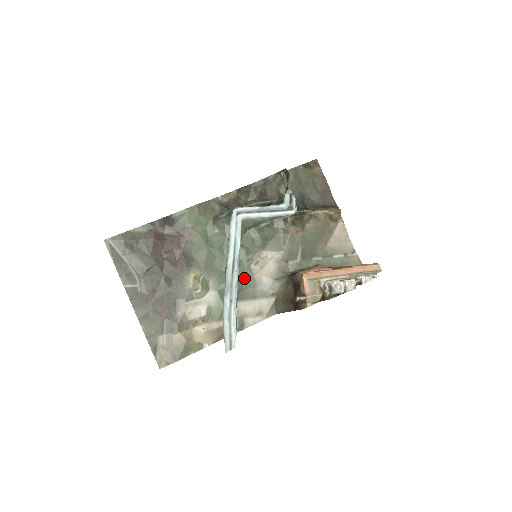
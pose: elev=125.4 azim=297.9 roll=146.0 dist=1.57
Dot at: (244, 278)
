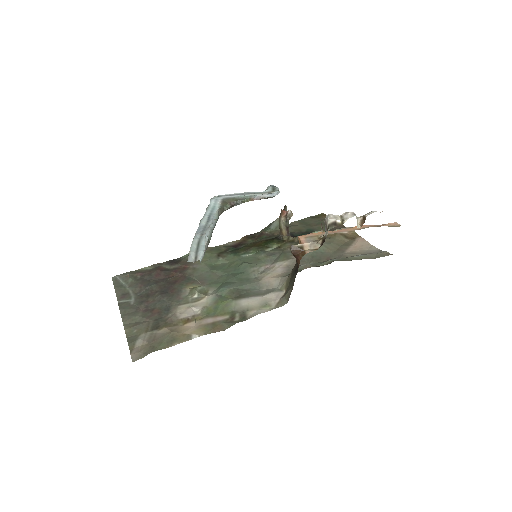
Dot at: (248, 283)
